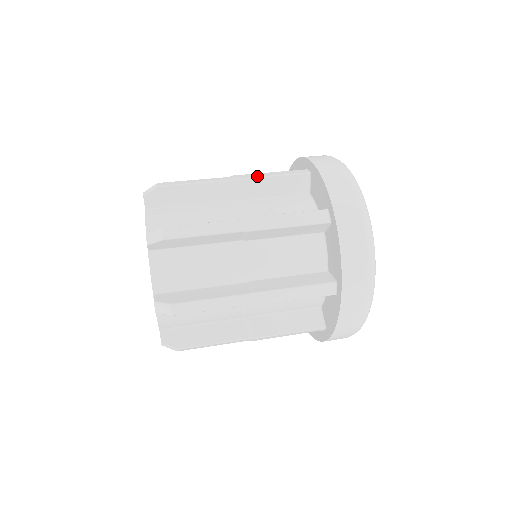
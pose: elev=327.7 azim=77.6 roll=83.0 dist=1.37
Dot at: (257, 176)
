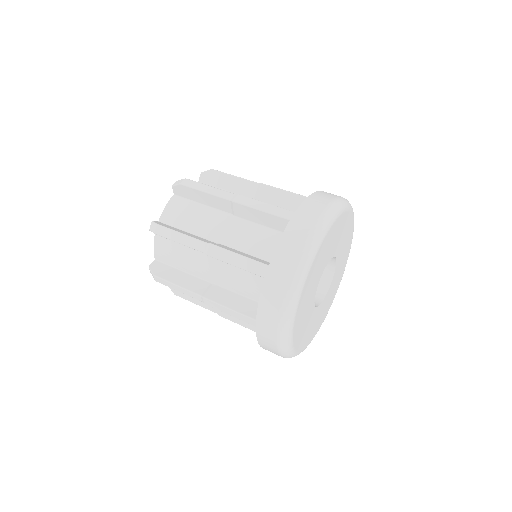
Dot at: (250, 205)
